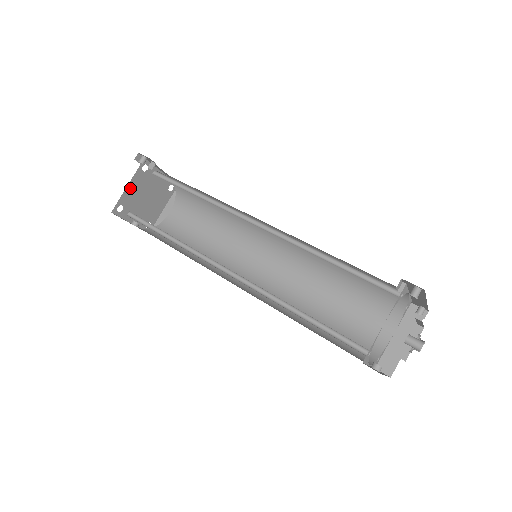
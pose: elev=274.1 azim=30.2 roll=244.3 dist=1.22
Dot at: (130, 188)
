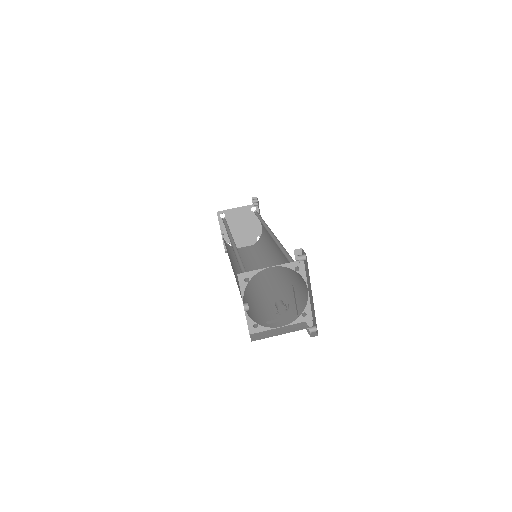
Dot at: (237, 211)
